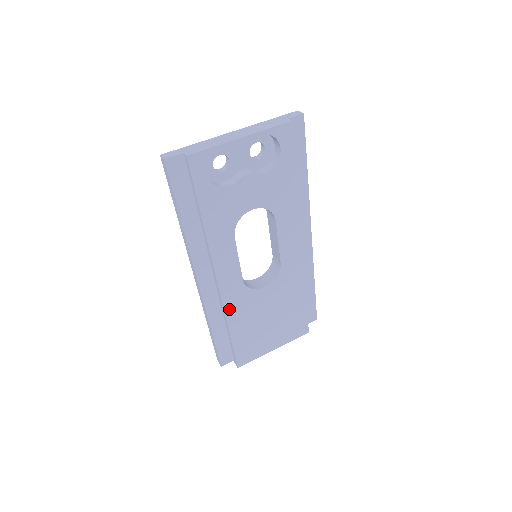
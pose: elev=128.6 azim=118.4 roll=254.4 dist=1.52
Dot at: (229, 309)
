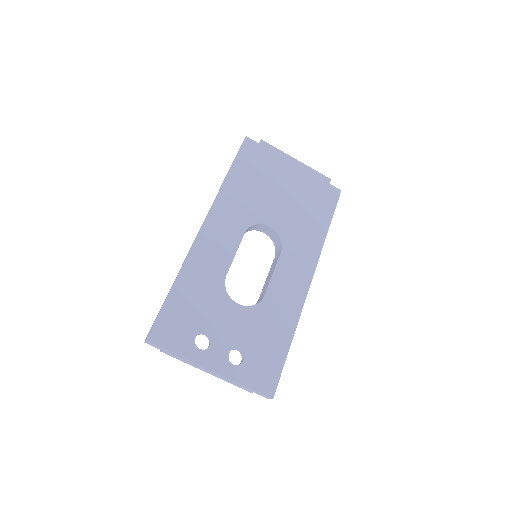
Dot at: occluded
